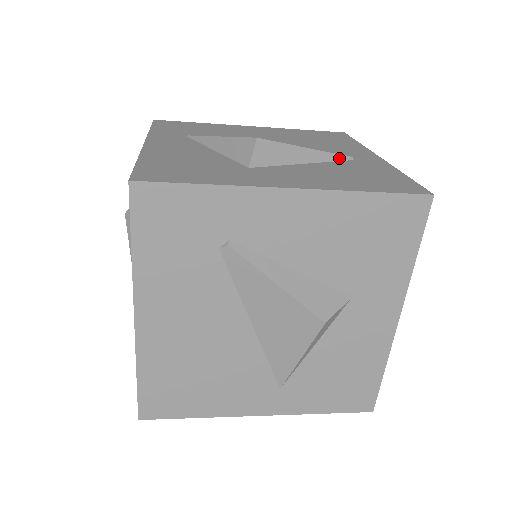
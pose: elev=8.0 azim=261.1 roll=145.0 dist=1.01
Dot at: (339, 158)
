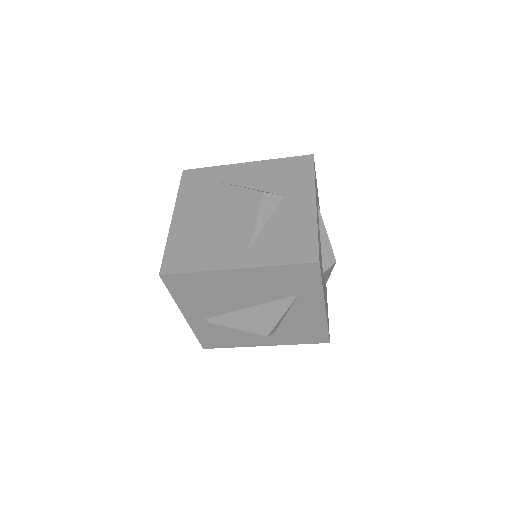
Dot at: occluded
